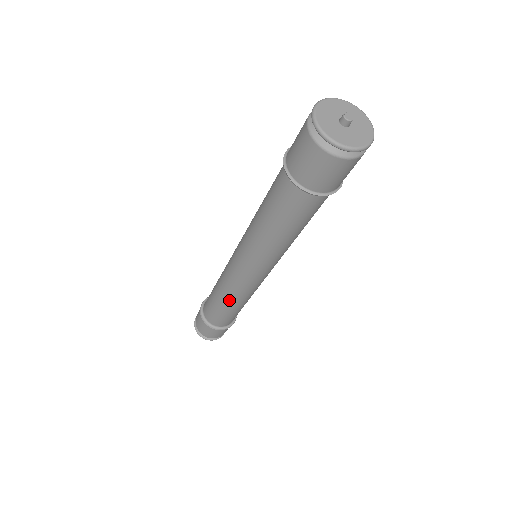
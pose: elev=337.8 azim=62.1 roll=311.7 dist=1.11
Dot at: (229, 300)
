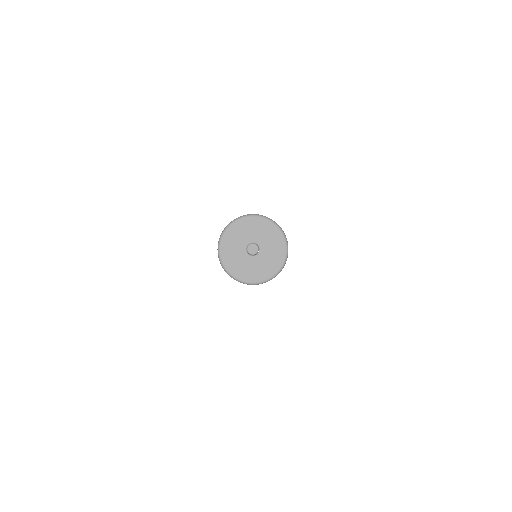
Dot at: occluded
